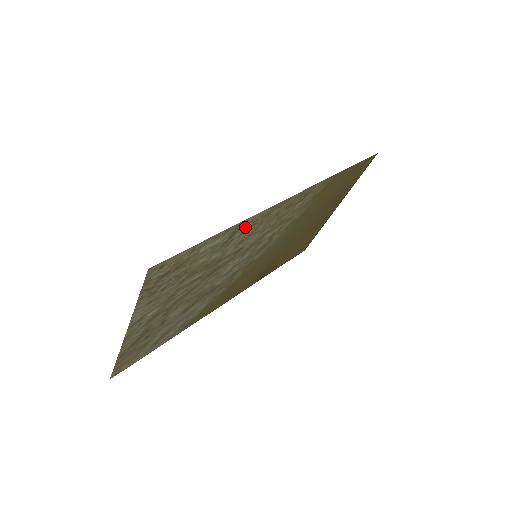
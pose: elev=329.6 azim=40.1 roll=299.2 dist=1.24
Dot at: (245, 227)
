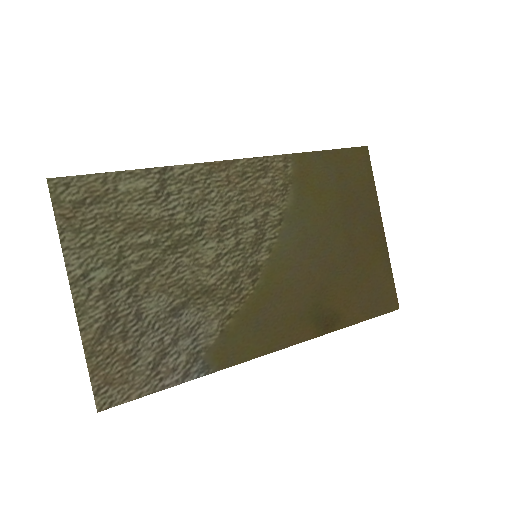
Dot at: (179, 181)
